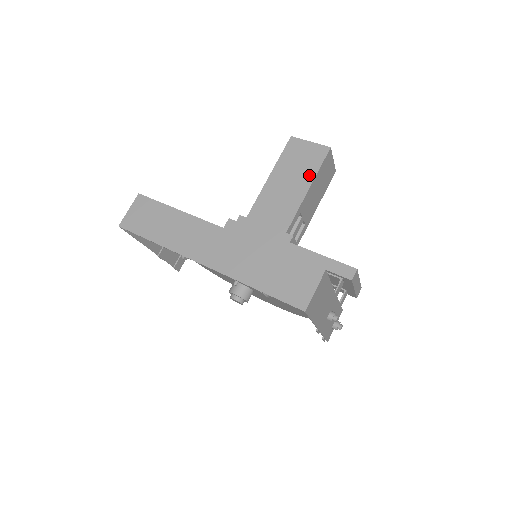
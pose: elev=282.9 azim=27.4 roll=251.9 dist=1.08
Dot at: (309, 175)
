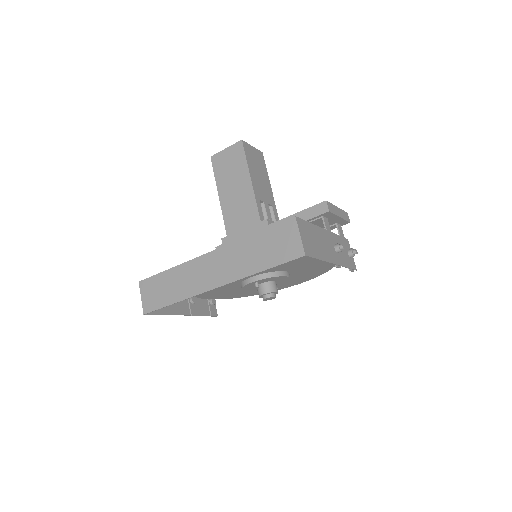
Dot at: (243, 170)
